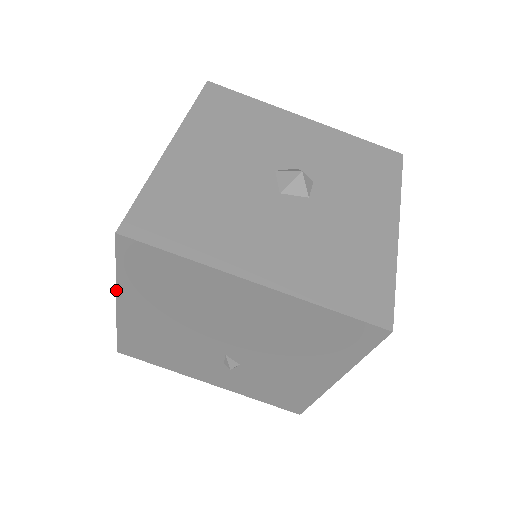
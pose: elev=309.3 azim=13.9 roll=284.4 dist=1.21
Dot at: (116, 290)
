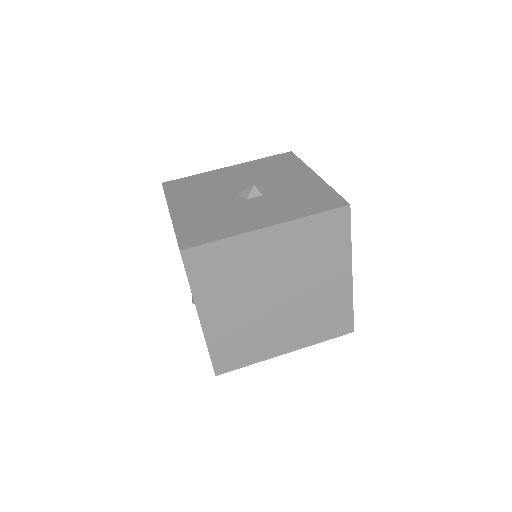
Dot at: occluded
